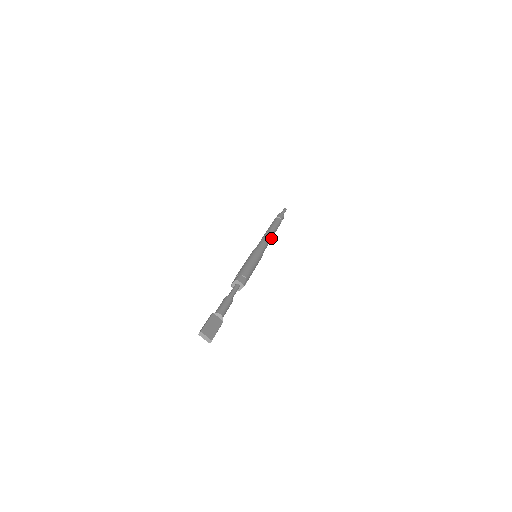
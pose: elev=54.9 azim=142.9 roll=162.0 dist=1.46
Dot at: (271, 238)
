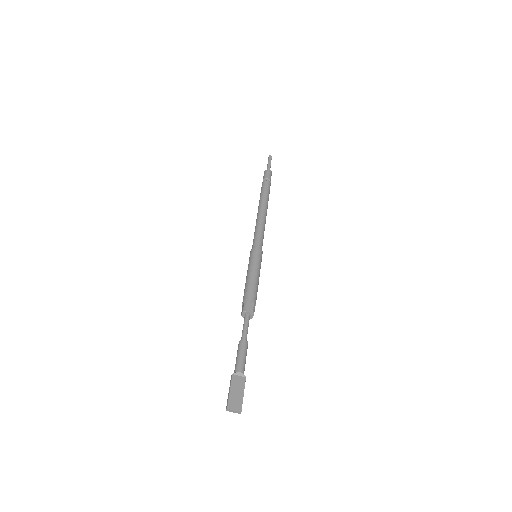
Dot at: (265, 217)
